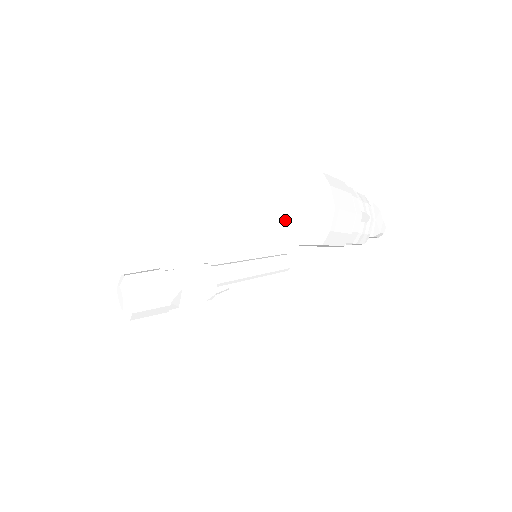
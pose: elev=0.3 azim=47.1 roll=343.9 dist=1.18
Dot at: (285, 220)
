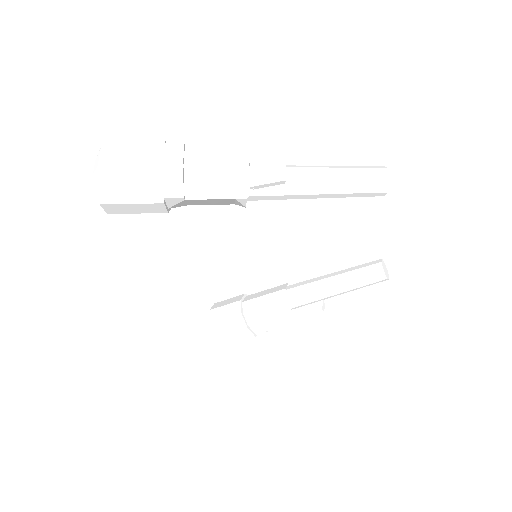
Dot at: occluded
